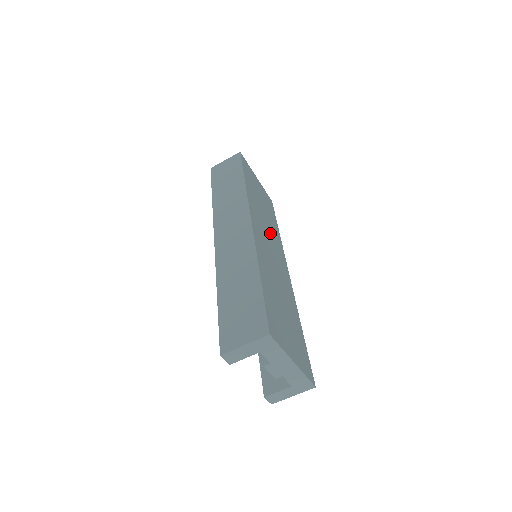
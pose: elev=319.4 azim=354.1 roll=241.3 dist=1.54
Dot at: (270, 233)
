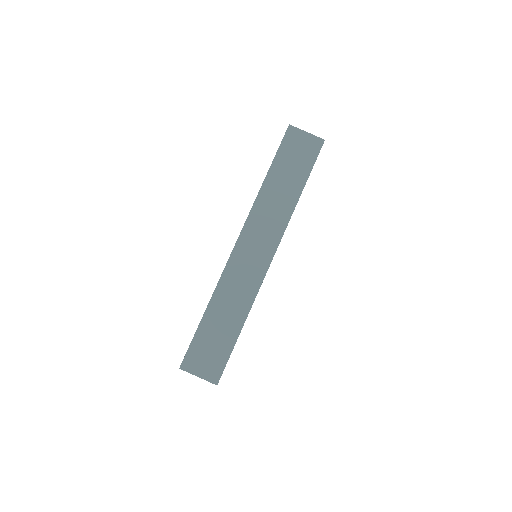
Dot at: occluded
